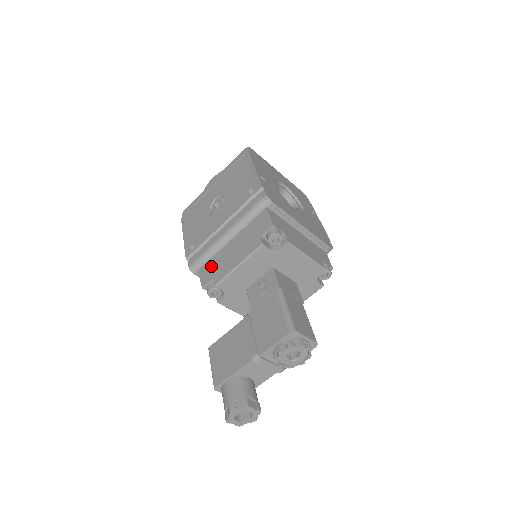
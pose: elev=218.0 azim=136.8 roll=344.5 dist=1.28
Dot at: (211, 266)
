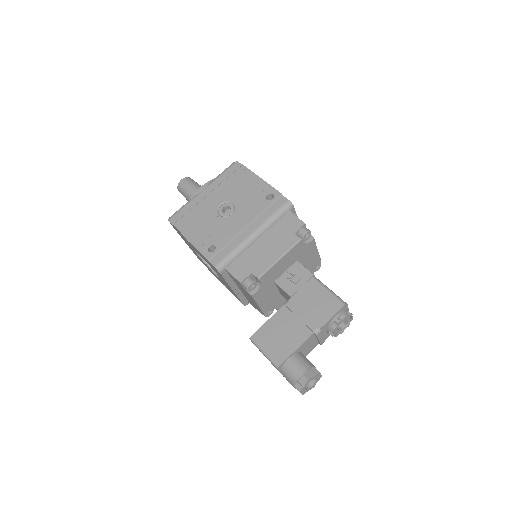
Dot at: (243, 263)
